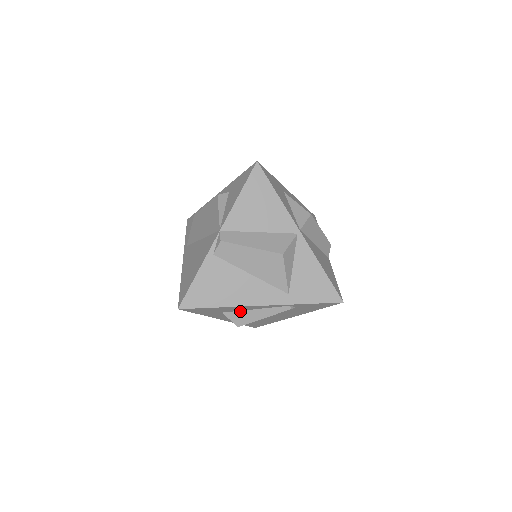
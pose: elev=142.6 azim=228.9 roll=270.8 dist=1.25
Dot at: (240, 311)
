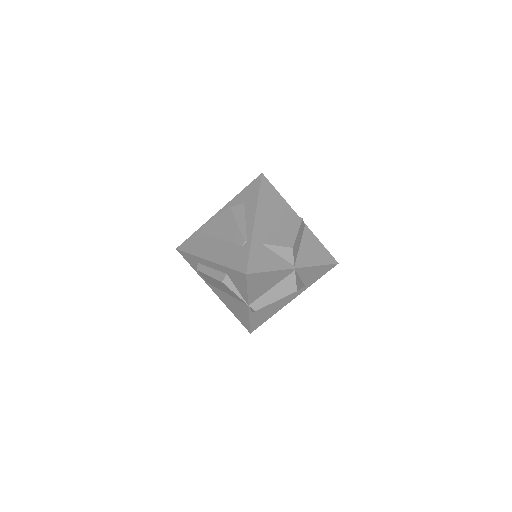
Dot at: occluded
